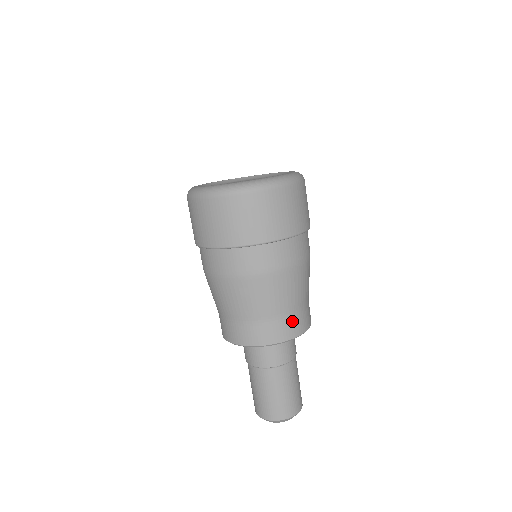
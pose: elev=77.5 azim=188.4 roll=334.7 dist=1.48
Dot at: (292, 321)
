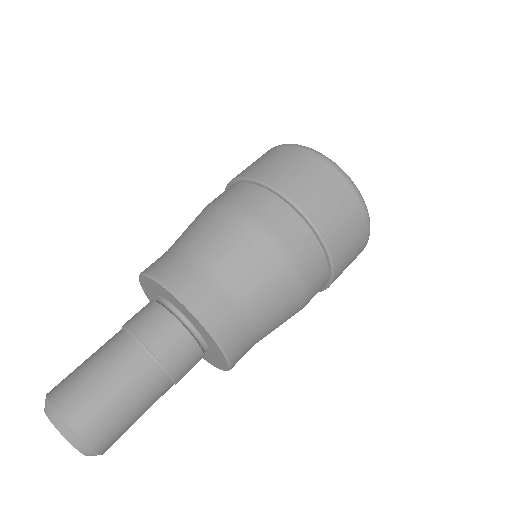
Dot at: (247, 341)
